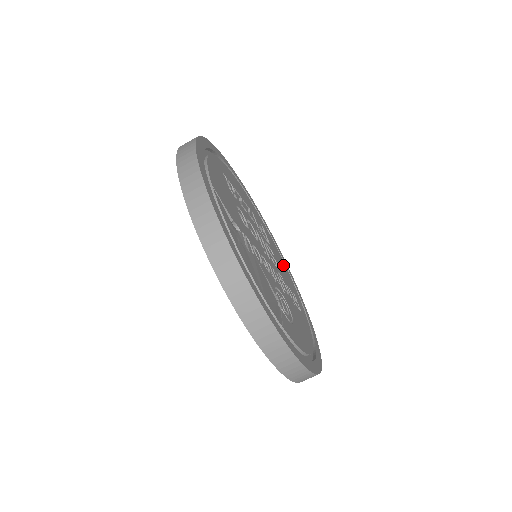
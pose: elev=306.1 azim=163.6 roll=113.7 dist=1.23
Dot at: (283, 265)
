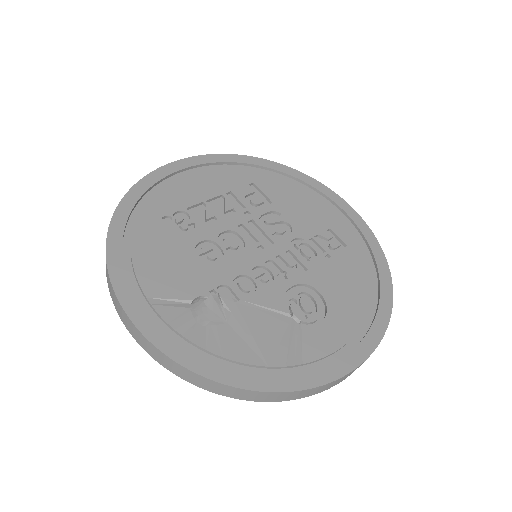
Dot at: (303, 198)
